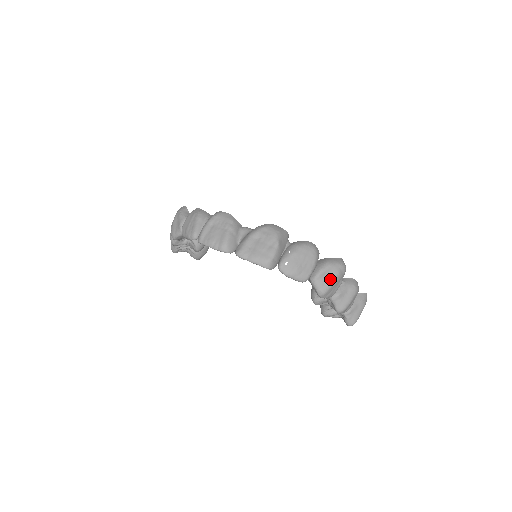
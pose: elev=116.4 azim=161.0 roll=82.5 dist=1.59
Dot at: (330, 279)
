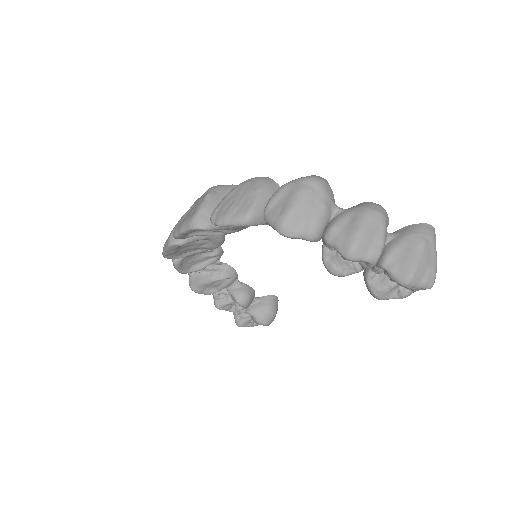
Dot at: (287, 202)
